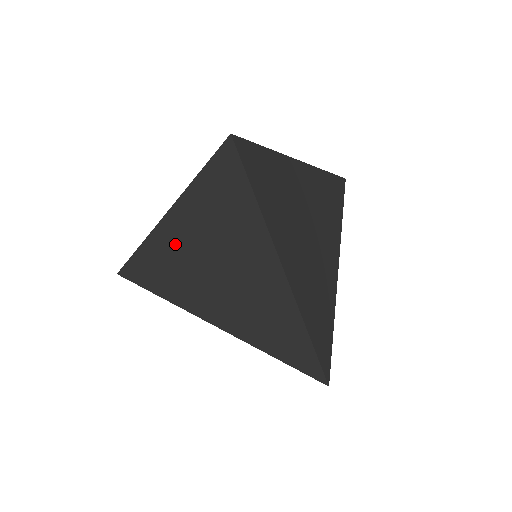
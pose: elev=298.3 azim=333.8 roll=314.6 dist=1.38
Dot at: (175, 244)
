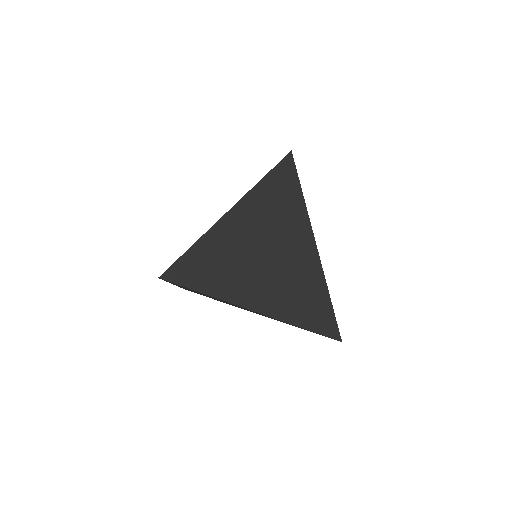
Dot at: occluded
